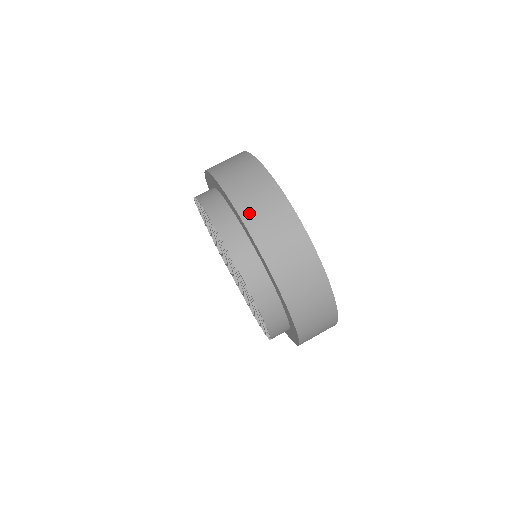
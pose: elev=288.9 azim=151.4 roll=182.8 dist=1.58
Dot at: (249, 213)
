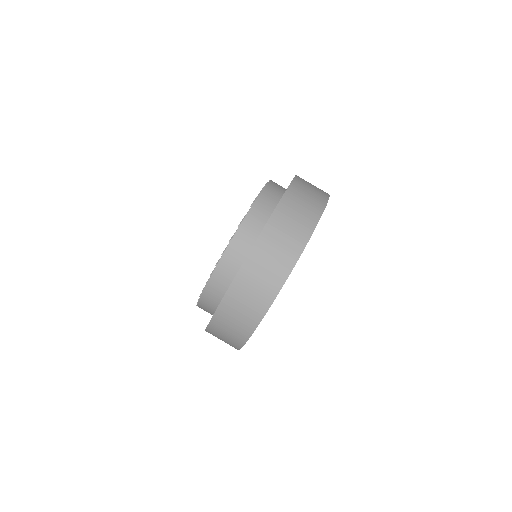
Dot at: (296, 190)
